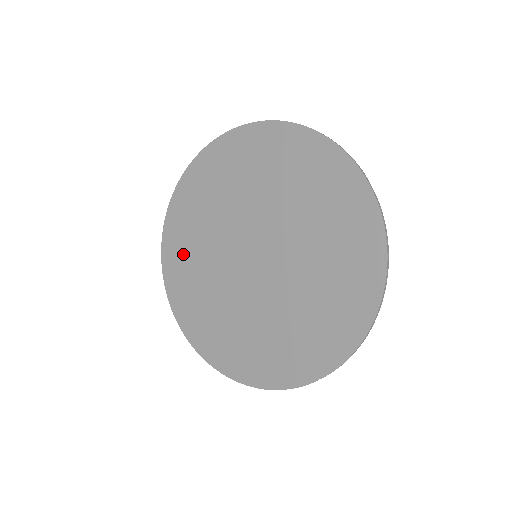
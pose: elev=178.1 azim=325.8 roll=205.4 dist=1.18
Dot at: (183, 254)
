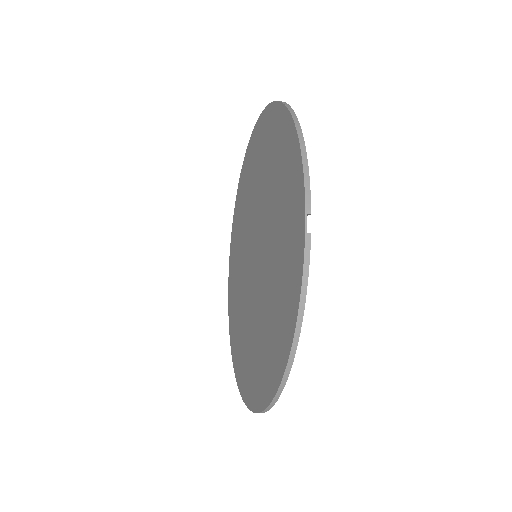
Dot at: (239, 346)
